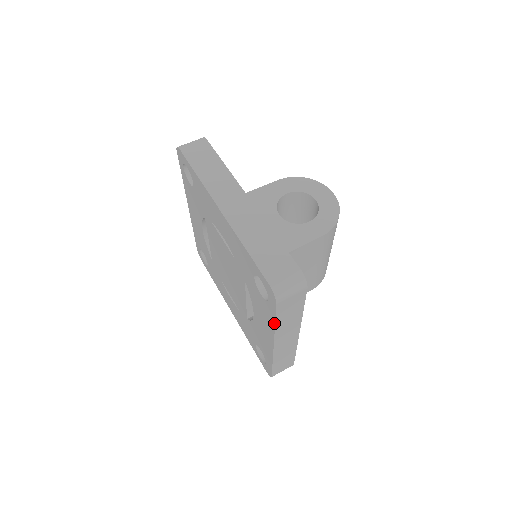
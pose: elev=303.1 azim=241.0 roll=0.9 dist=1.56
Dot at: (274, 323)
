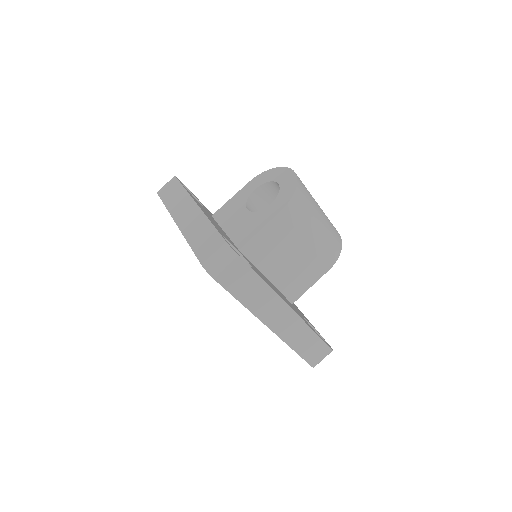
Dot at: occluded
